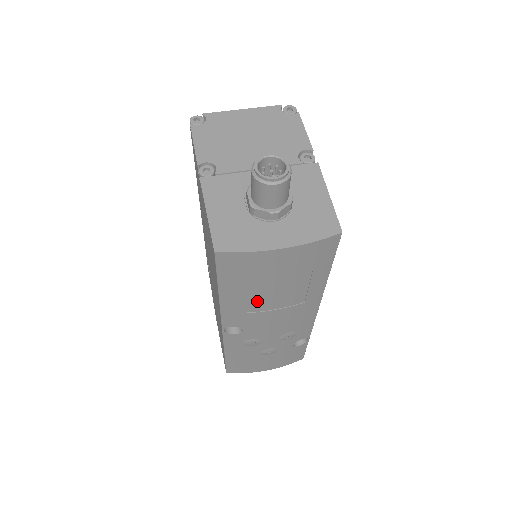
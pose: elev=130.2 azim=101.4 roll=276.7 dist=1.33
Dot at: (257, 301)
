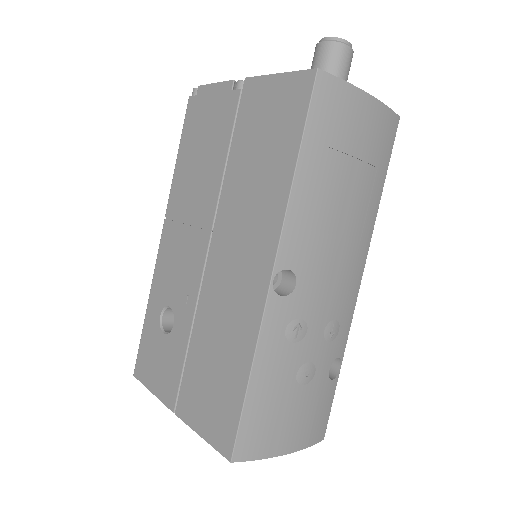
Dot at: (328, 203)
